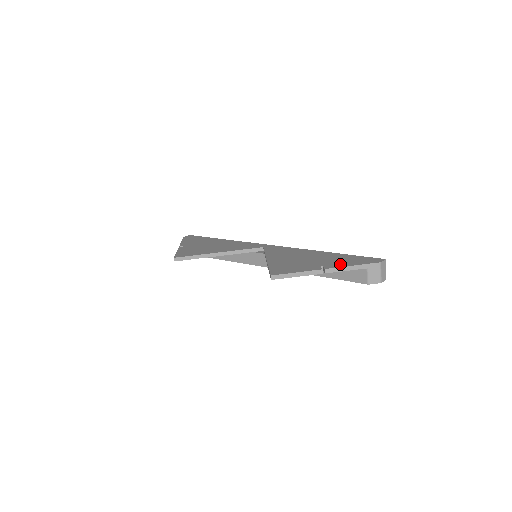
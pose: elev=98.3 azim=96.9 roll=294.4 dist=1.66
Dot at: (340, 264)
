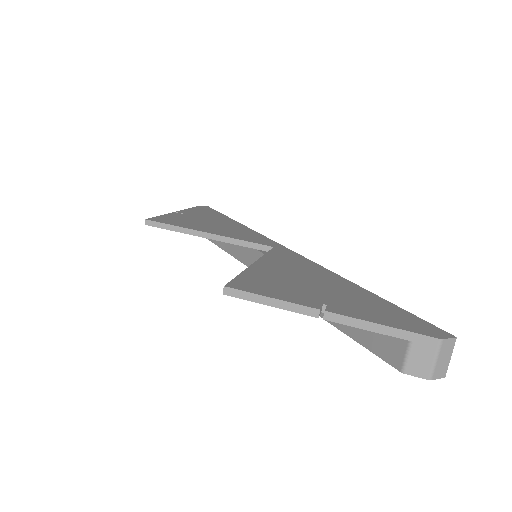
Dot at: (360, 313)
